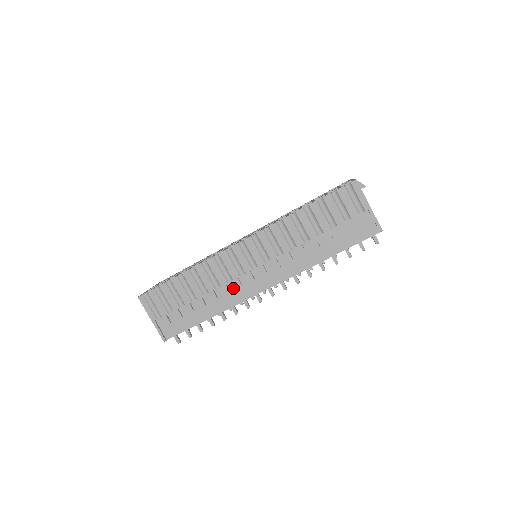
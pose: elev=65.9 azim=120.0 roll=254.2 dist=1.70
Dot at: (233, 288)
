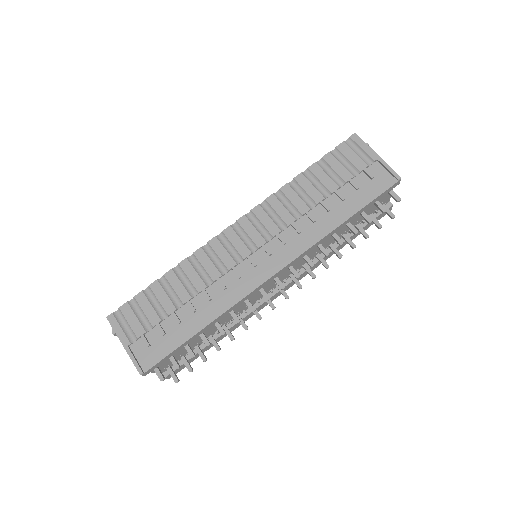
Dot at: (230, 282)
